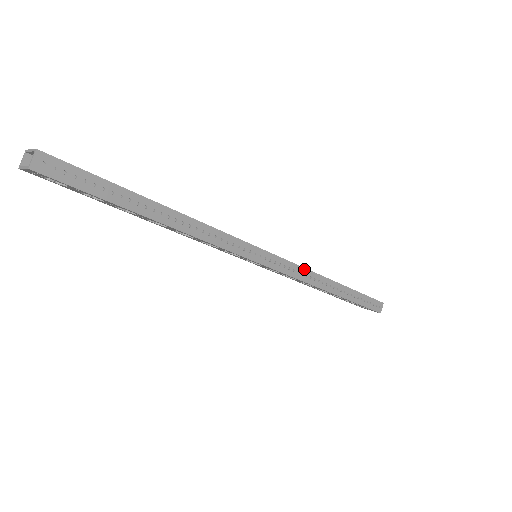
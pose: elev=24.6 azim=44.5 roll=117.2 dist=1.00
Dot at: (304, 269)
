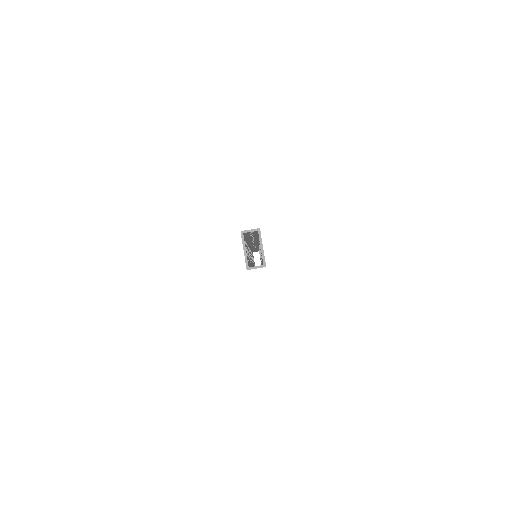
Dot at: occluded
